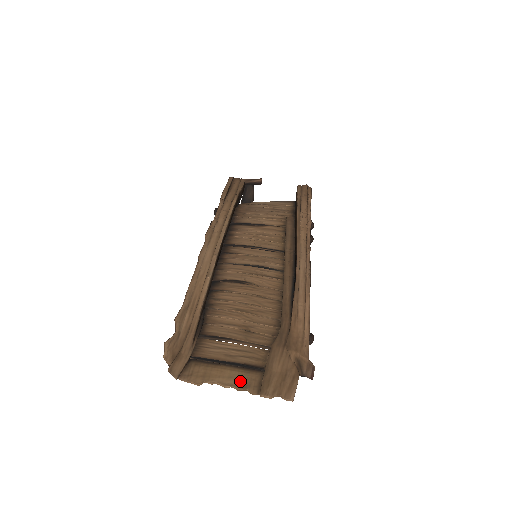
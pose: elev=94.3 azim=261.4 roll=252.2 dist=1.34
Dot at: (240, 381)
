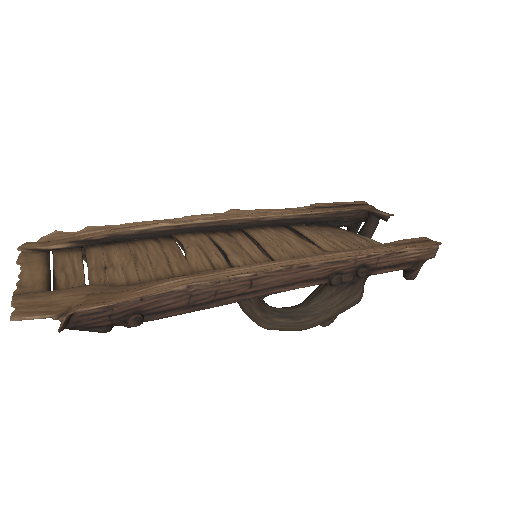
Dot at: (28, 281)
